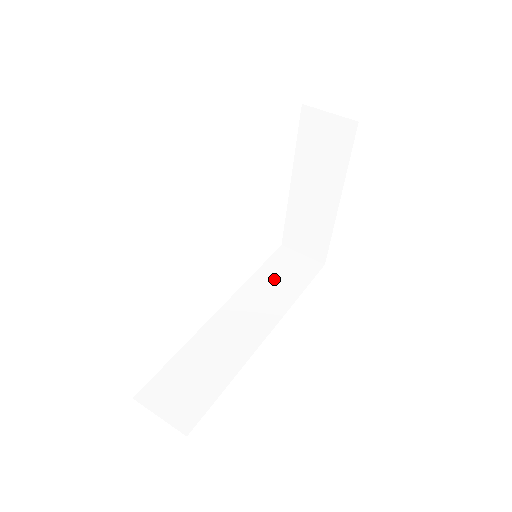
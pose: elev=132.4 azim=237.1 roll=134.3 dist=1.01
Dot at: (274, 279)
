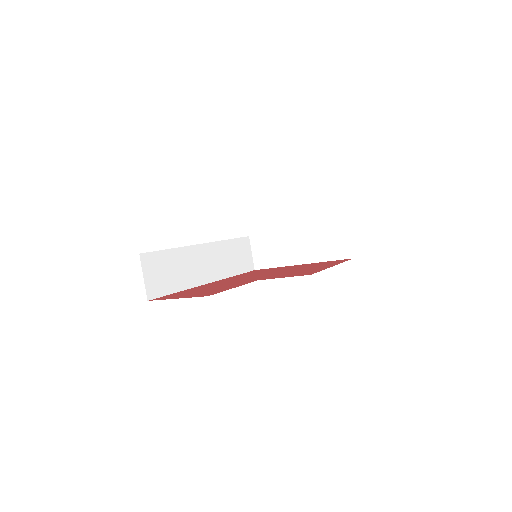
Dot at: (233, 253)
